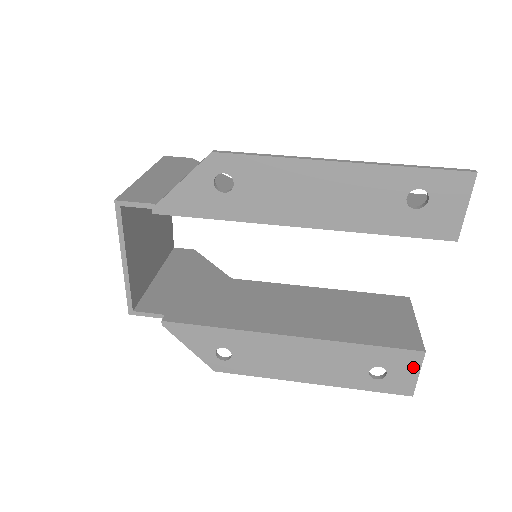
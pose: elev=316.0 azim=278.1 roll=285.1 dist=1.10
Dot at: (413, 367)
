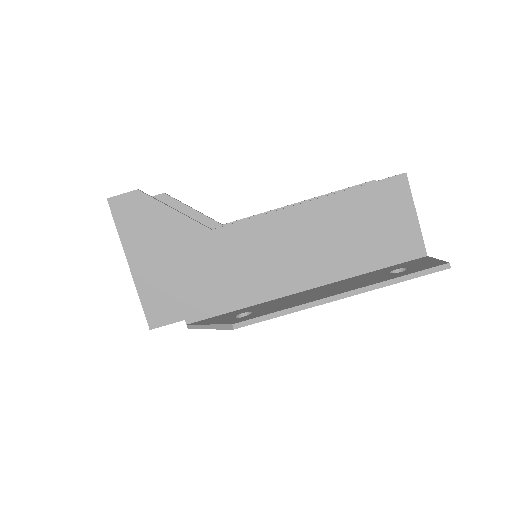
Dot at: occluded
